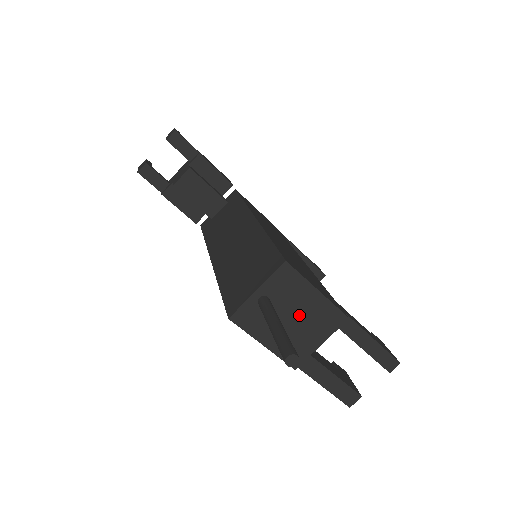
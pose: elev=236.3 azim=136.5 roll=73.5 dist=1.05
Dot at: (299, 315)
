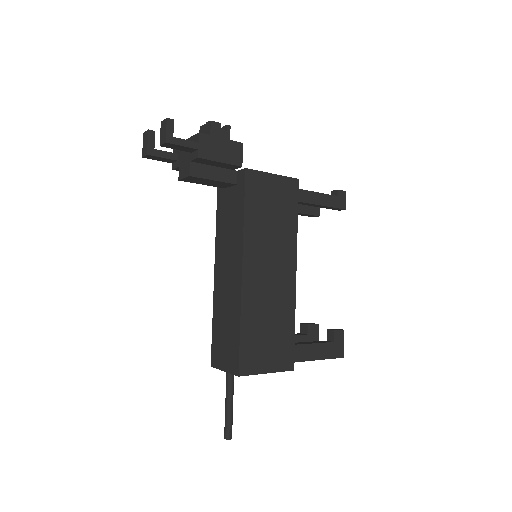
Dot at: occluded
